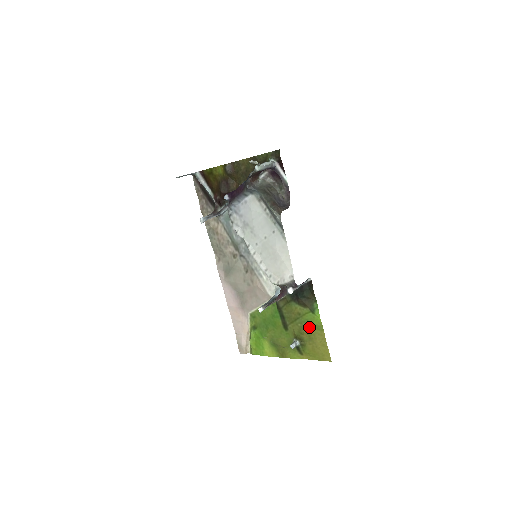
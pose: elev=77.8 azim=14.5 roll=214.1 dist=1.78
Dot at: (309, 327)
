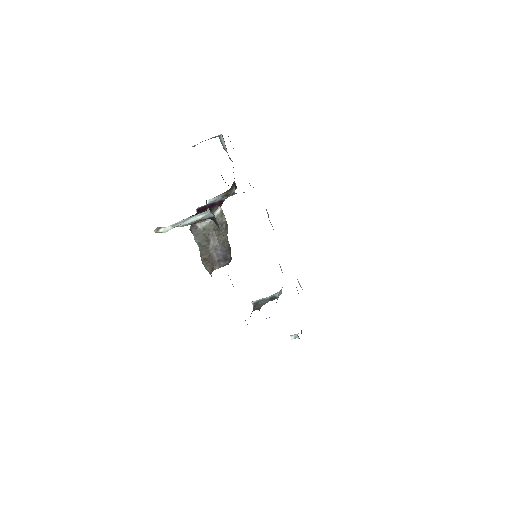
Dot at: occluded
